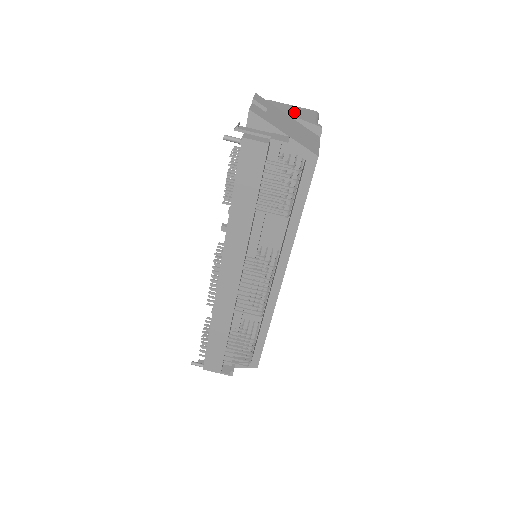
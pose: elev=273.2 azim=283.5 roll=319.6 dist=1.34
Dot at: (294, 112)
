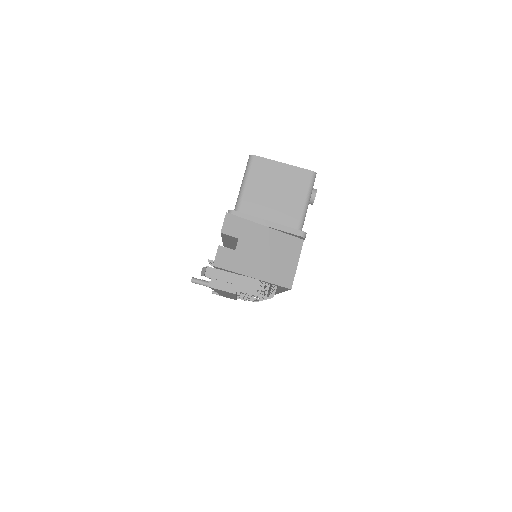
Dot at: (282, 186)
